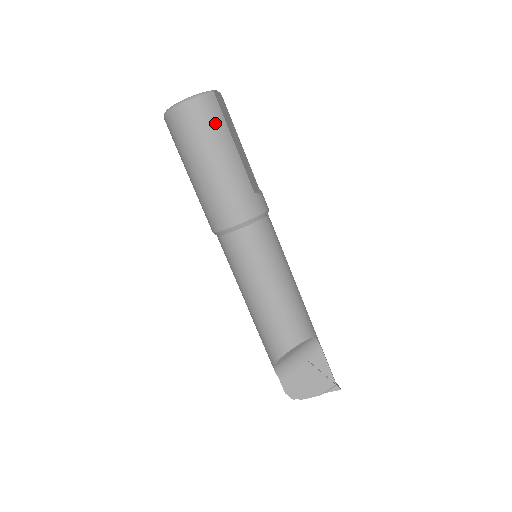
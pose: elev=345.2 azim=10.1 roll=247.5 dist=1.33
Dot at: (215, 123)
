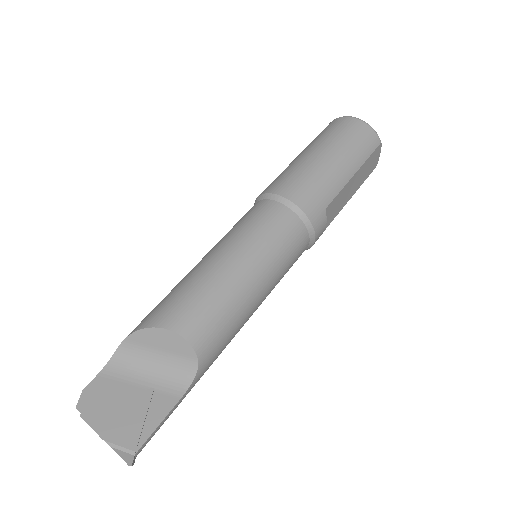
Dot at: (361, 147)
